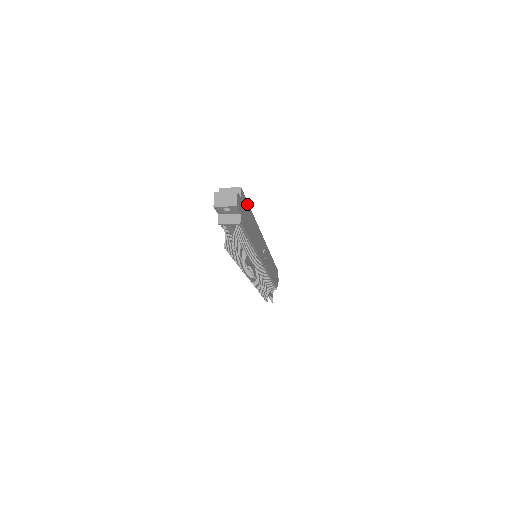
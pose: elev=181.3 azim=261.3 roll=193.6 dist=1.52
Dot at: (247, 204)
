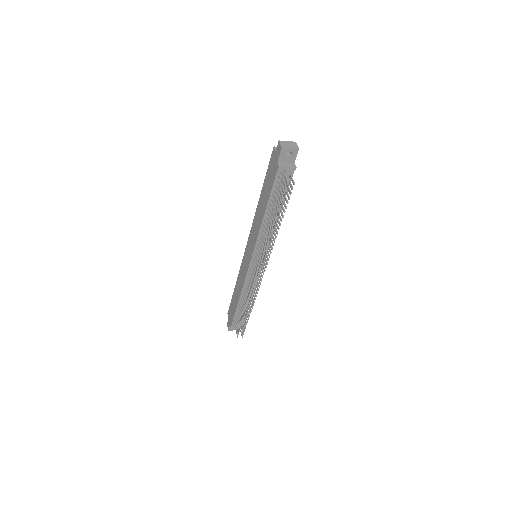
Dot at: occluded
